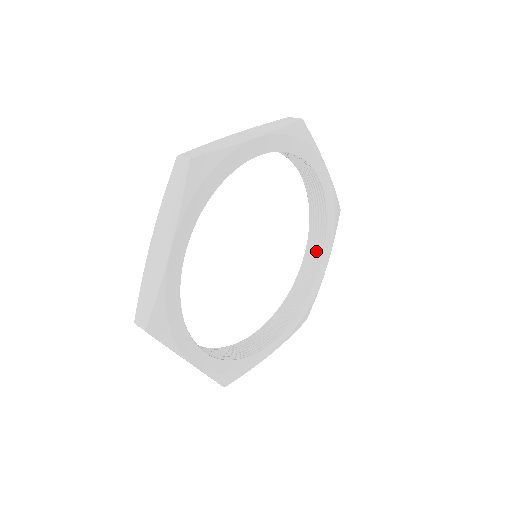
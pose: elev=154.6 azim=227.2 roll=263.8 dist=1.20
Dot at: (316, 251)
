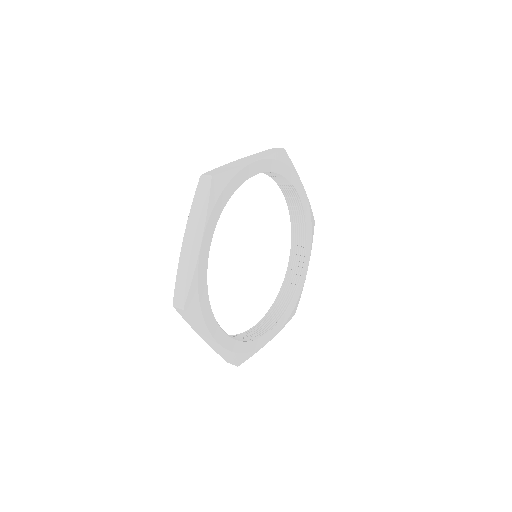
Dot at: (271, 321)
